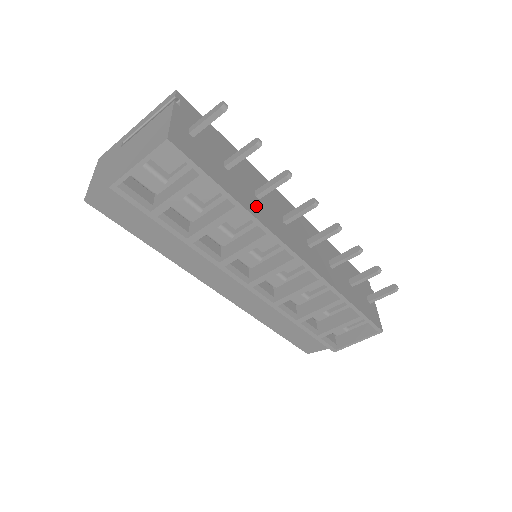
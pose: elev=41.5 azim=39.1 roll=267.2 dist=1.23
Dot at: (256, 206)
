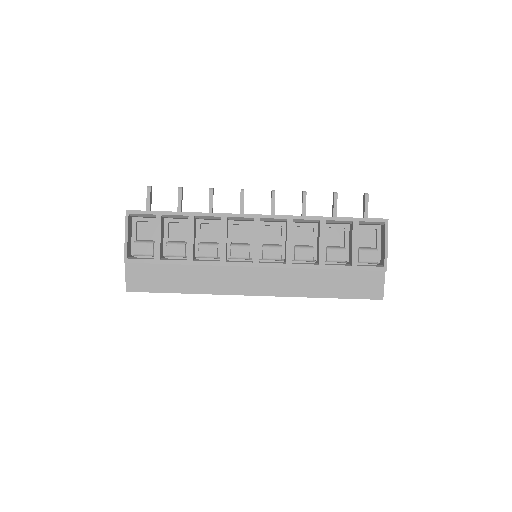
Dot at: occluded
